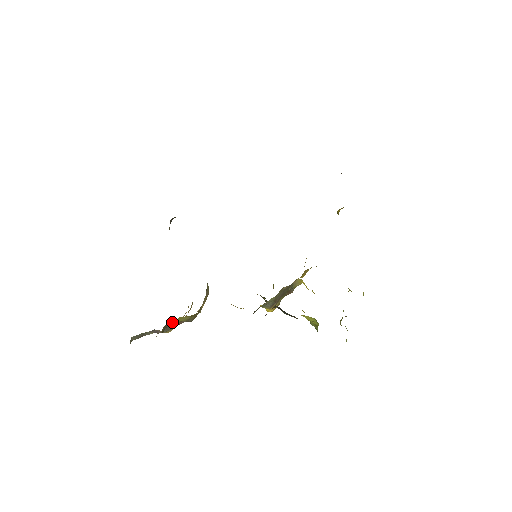
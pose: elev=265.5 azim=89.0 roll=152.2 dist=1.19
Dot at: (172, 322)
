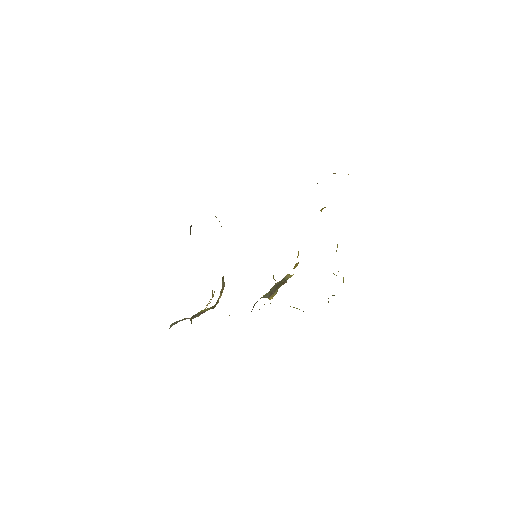
Dot at: occluded
